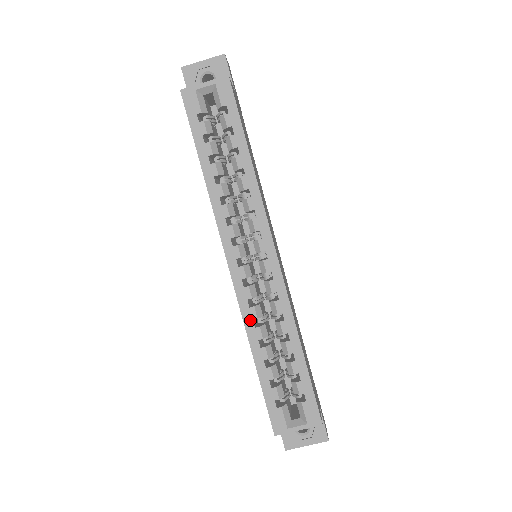
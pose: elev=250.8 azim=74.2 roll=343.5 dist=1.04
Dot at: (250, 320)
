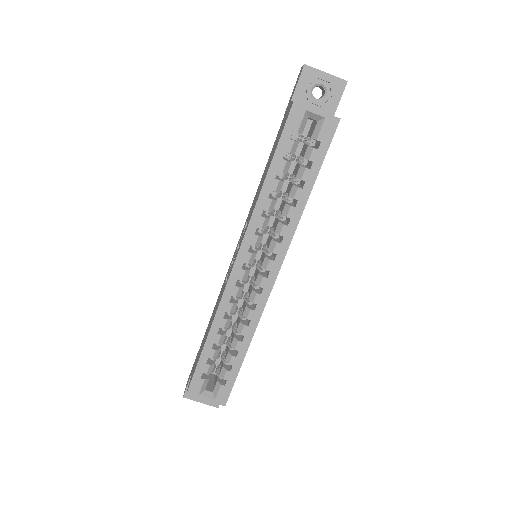
Dot at: (223, 311)
